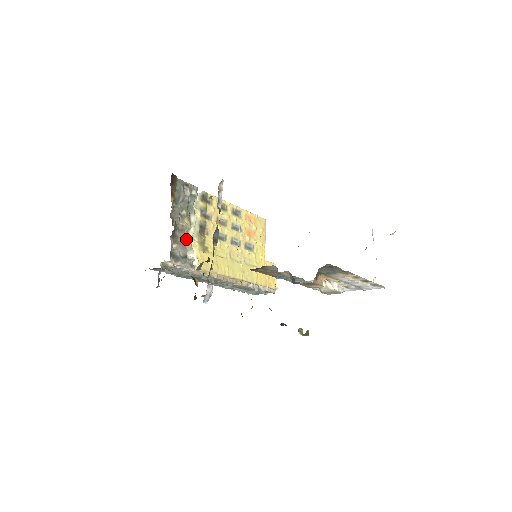
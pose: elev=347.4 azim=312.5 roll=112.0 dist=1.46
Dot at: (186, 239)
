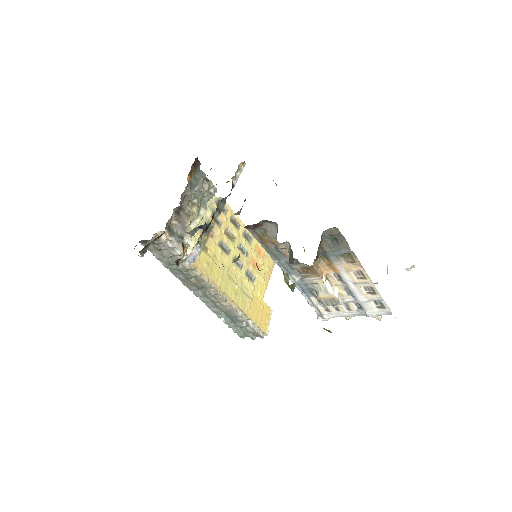
Dot at: (189, 225)
